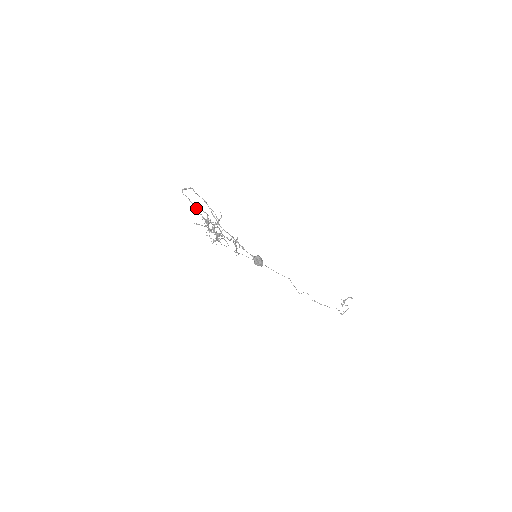
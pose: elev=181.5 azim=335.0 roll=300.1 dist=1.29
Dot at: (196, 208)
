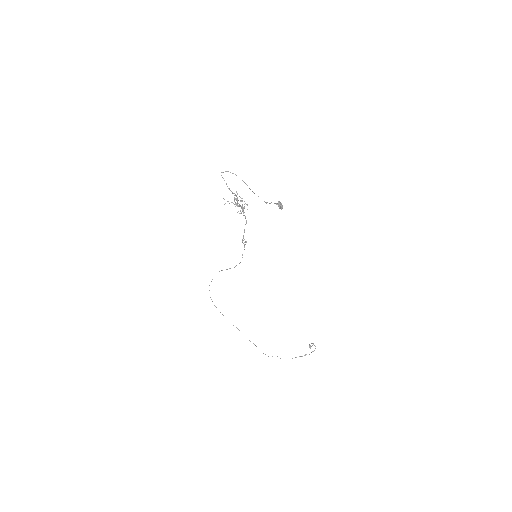
Dot at: (228, 188)
